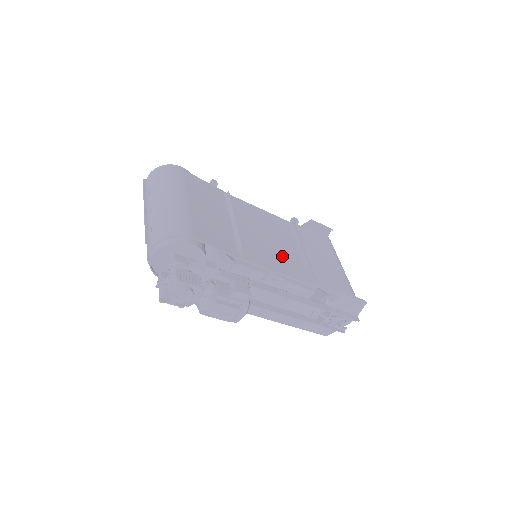
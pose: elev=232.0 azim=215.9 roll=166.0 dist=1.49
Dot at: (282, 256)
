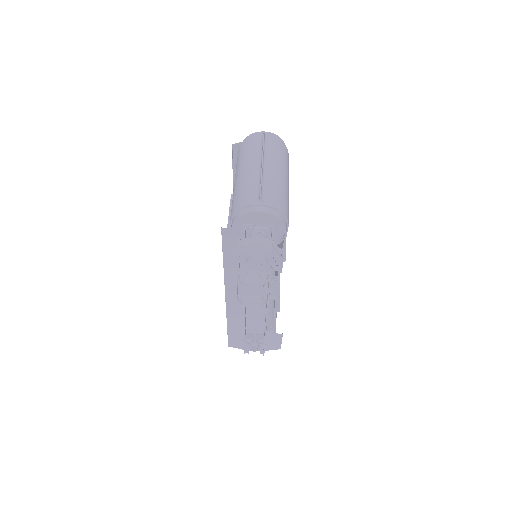
Dot at: occluded
